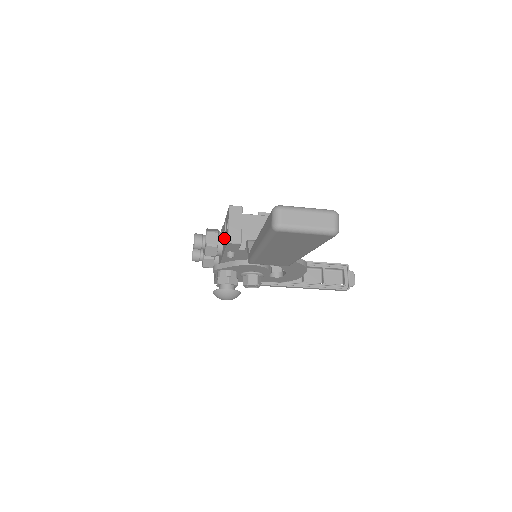
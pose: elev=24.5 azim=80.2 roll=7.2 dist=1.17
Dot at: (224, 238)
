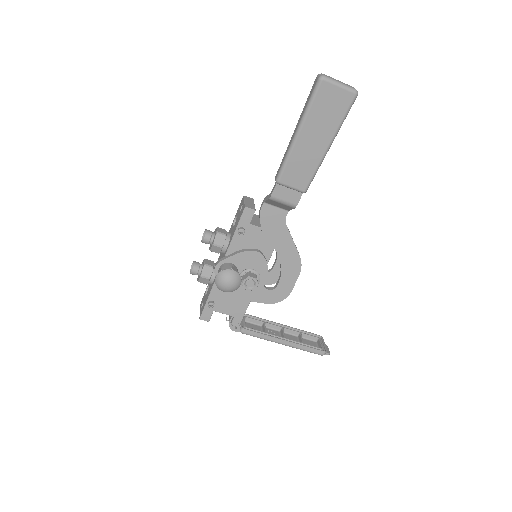
Dot at: (234, 227)
